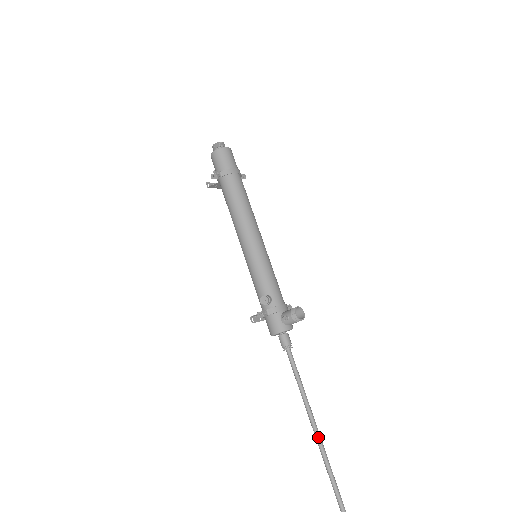
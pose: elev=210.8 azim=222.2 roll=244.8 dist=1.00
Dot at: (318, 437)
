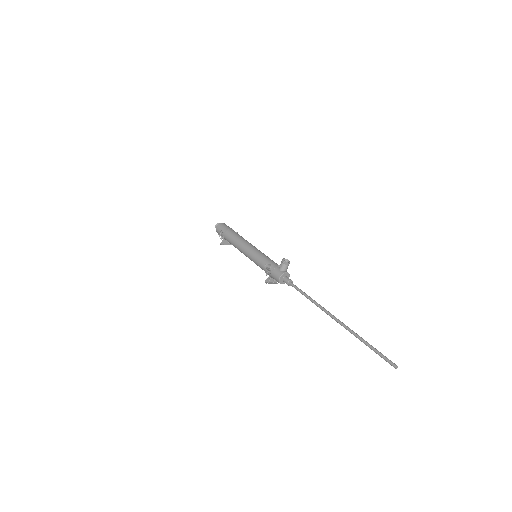
Dot at: (326, 310)
